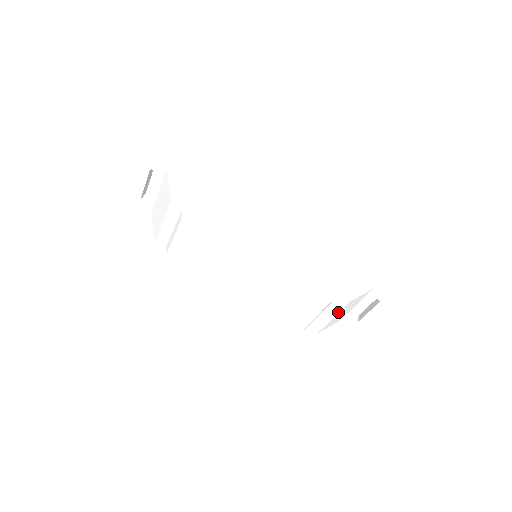
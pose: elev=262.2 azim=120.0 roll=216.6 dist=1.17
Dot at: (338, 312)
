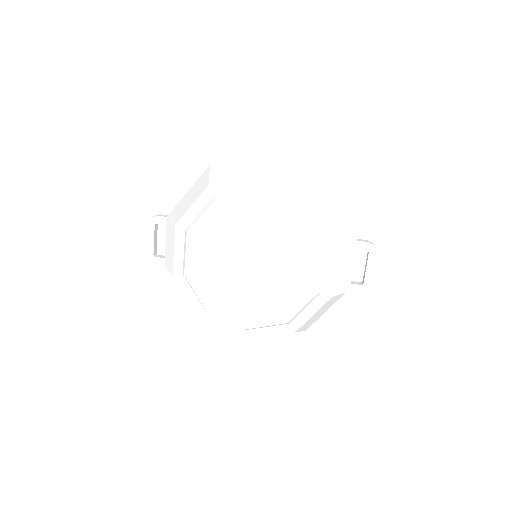
Dot at: (336, 261)
